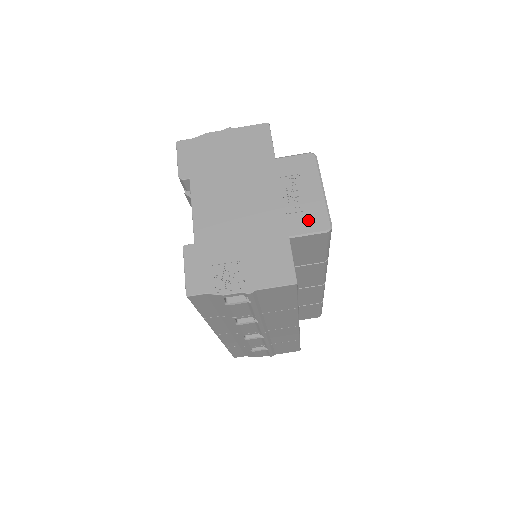
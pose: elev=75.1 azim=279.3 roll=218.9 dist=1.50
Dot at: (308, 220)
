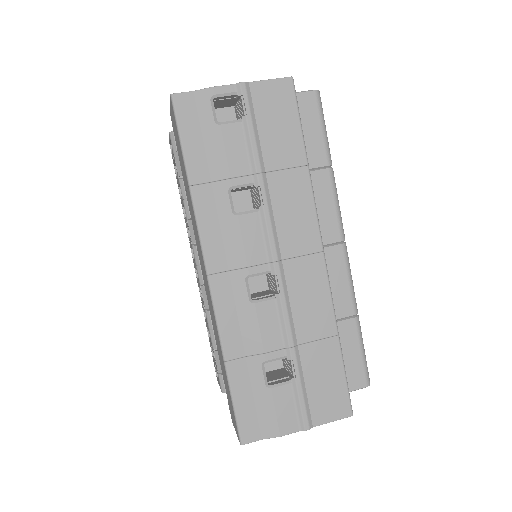
Dot at: occluded
